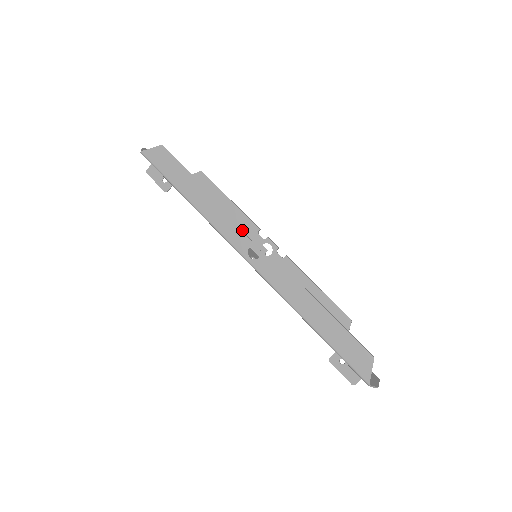
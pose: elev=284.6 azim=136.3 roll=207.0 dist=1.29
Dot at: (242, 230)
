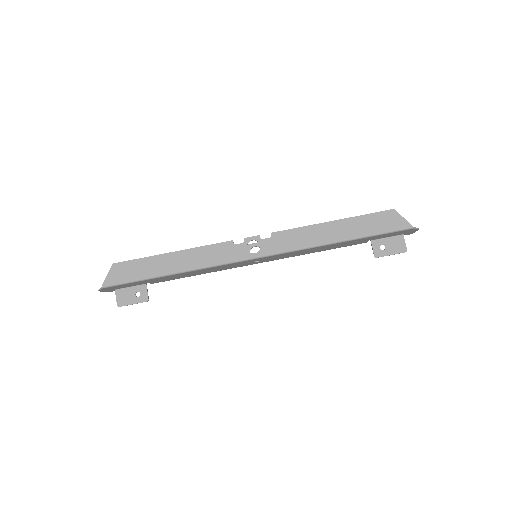
Dot at: (229, 244)
